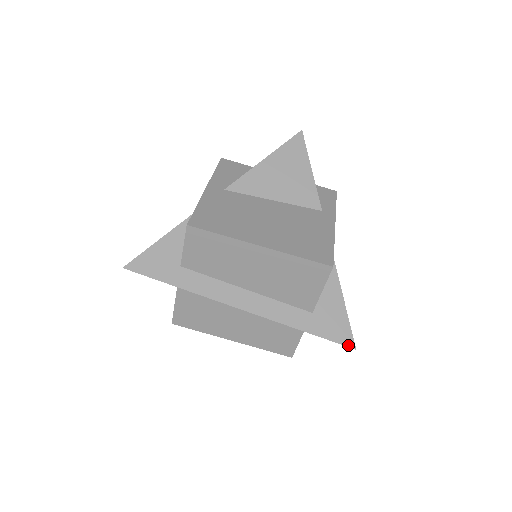
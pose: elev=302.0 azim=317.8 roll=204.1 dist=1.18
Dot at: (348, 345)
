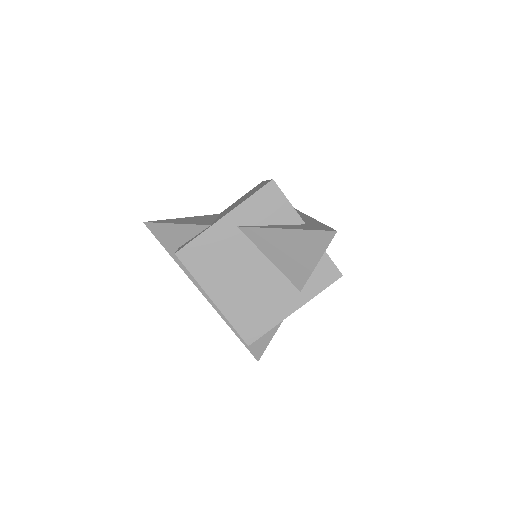
Dot at: (255, 357)
